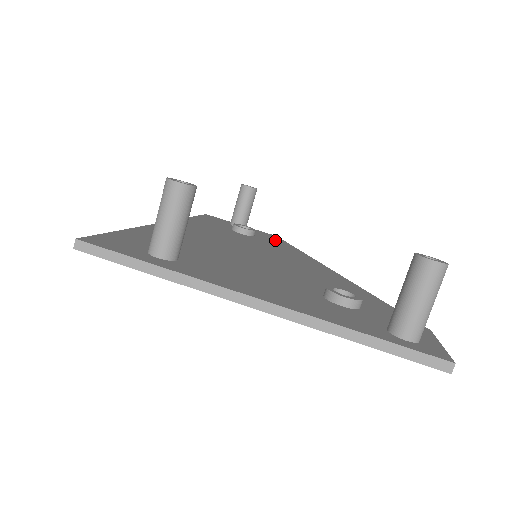
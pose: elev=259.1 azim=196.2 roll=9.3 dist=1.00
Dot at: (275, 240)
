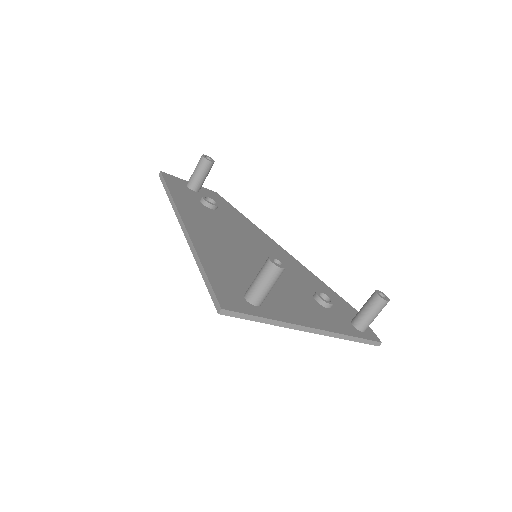
Dot at: (226, 206)
